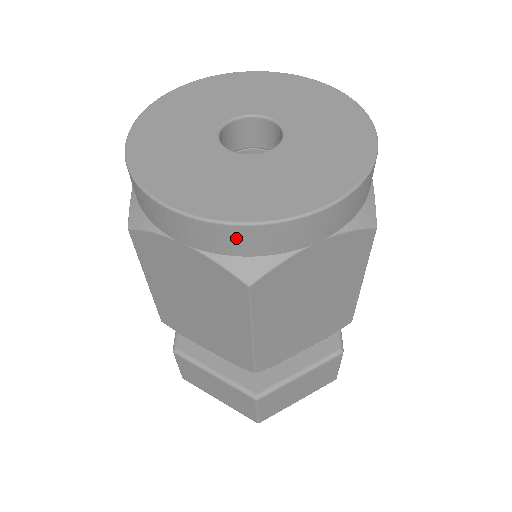
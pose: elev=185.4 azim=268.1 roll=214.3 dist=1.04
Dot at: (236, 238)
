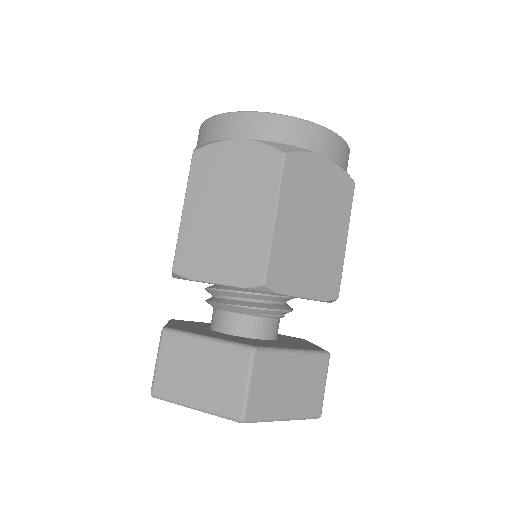
Dot at: (280, 126)
